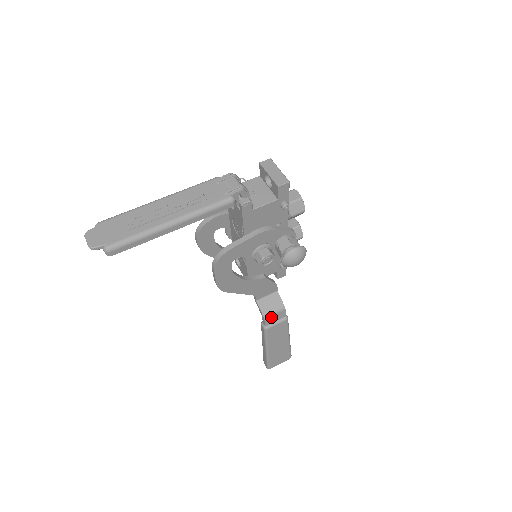
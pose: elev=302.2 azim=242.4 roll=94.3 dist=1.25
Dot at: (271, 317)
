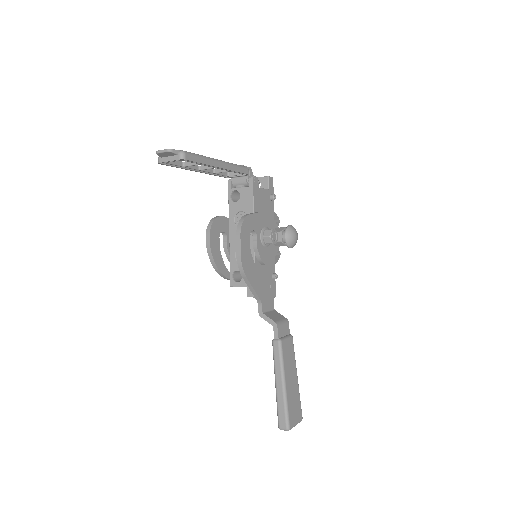
Dot at: (281, 327)
